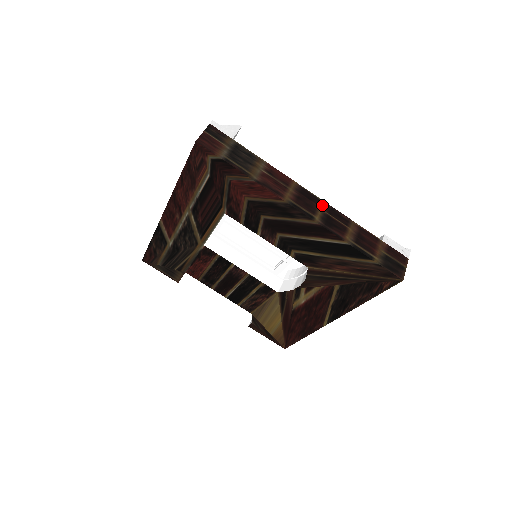
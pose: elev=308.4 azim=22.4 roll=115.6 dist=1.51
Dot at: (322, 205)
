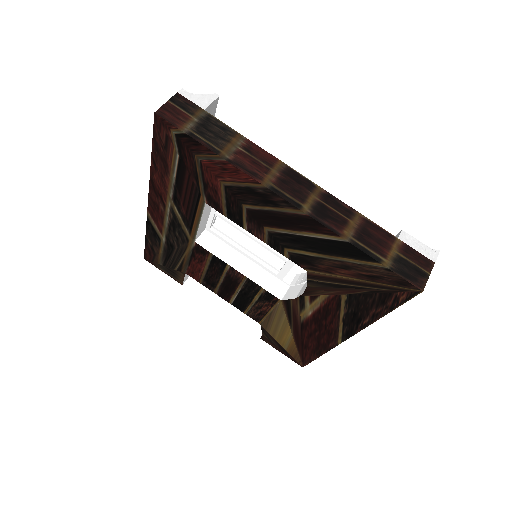
Dot at: (315, 191)
